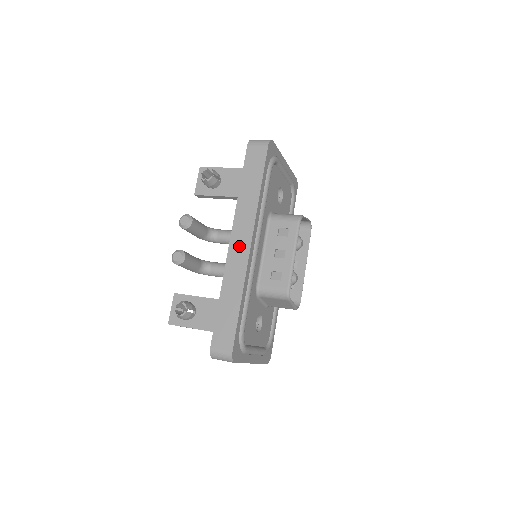
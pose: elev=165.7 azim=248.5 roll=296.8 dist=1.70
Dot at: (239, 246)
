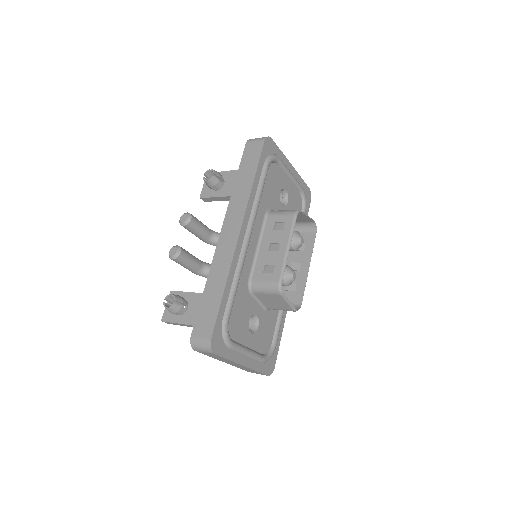
Dot at: (228, 235)
